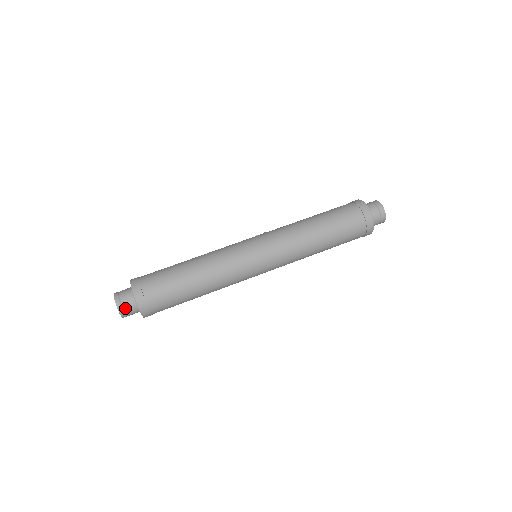
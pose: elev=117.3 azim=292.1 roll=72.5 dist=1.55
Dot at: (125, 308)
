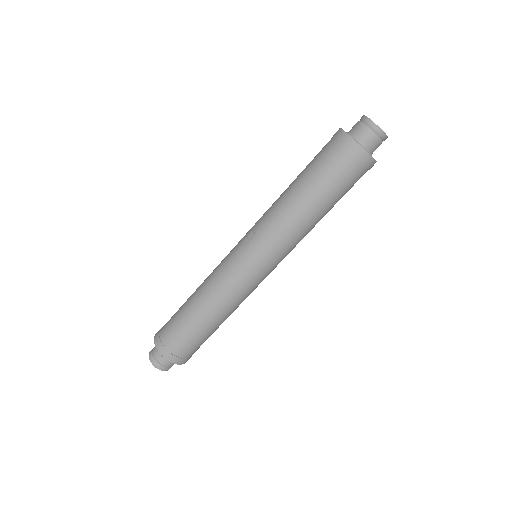
Dot at: (171, 366)
